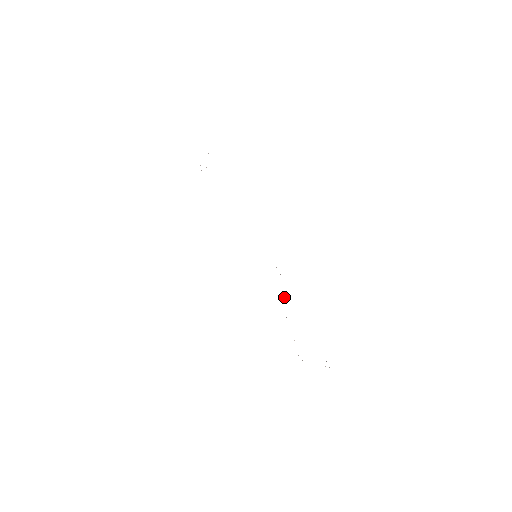
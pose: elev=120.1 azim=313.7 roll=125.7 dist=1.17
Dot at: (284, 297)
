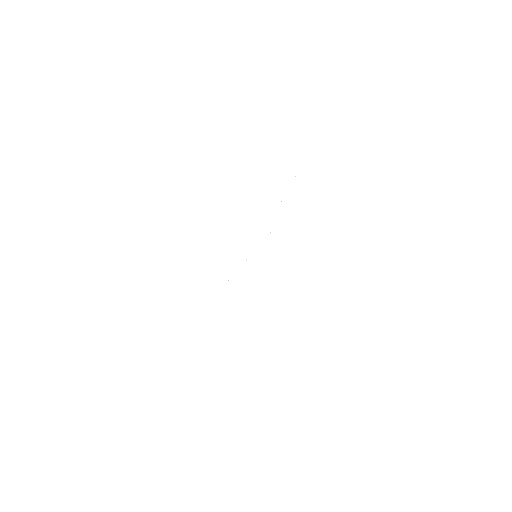
Dot at: occluded
